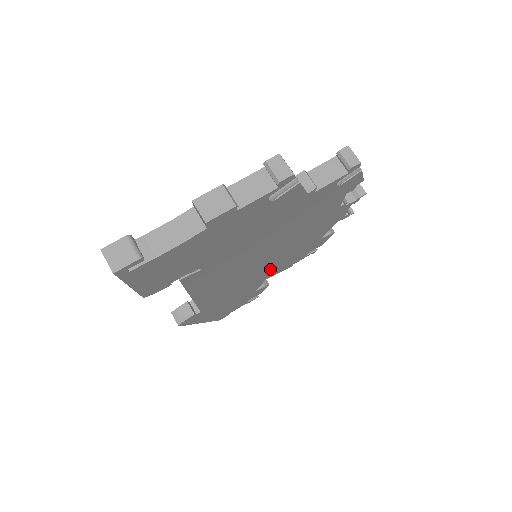
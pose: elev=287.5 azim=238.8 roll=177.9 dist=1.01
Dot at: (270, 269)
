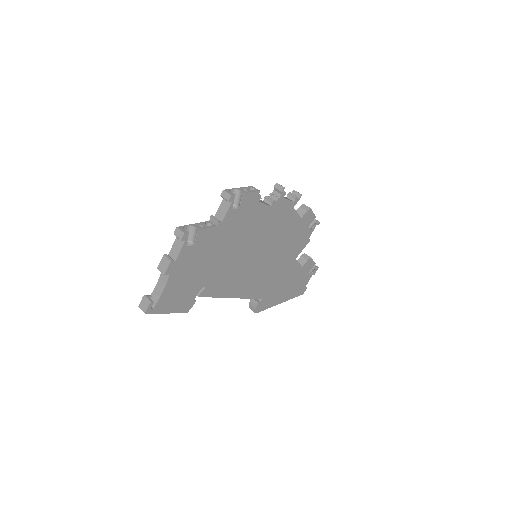
Dot at: (283, 254)
